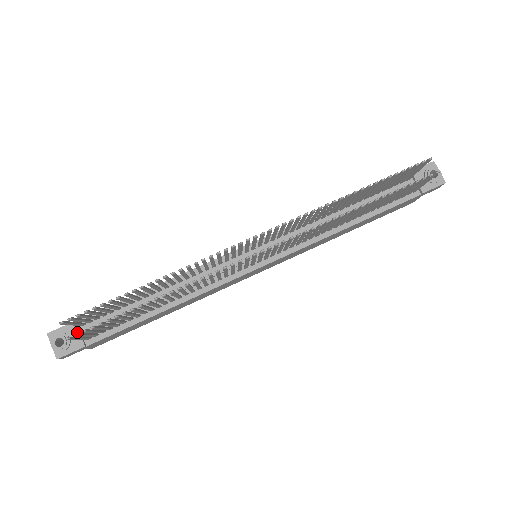
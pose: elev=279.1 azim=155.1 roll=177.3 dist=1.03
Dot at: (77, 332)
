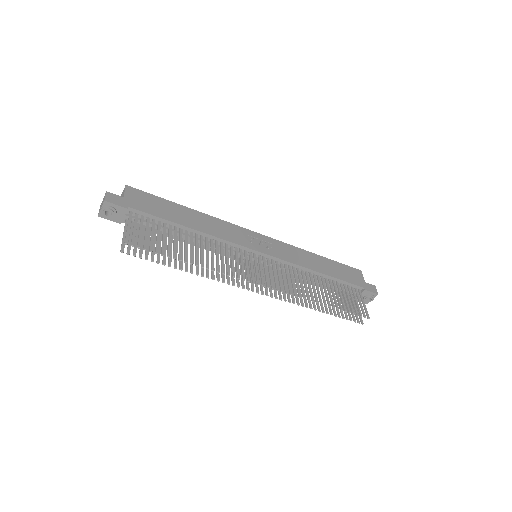
Dot at: (124, 214)
